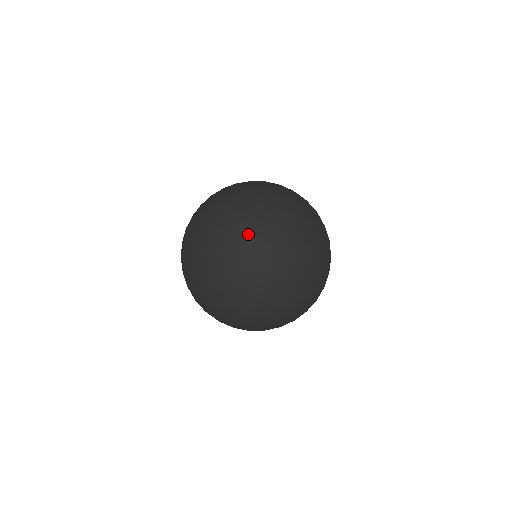
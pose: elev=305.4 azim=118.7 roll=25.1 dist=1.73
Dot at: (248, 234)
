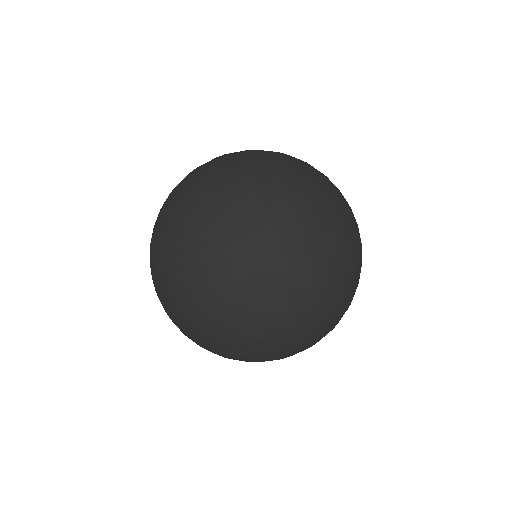
Dot at: (179, 288)
